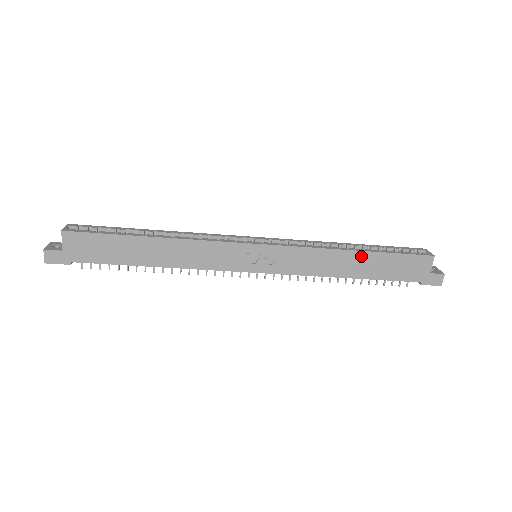
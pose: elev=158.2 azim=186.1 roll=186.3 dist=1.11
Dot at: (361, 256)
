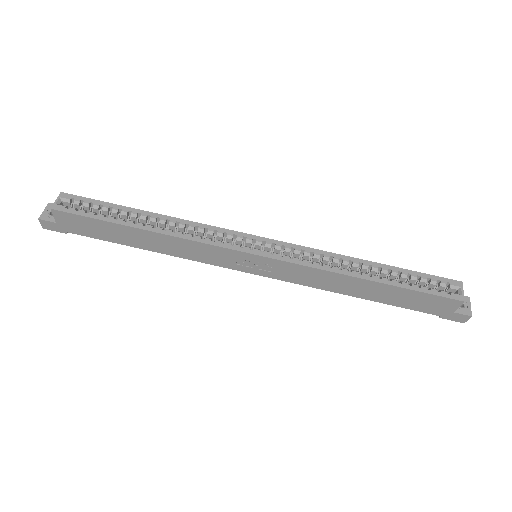
Dot at: (373, 285)
